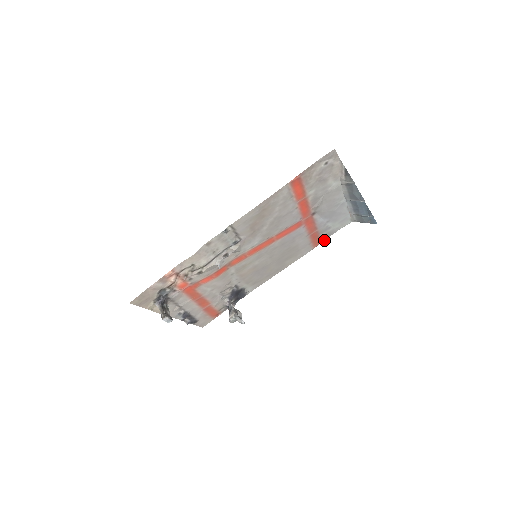
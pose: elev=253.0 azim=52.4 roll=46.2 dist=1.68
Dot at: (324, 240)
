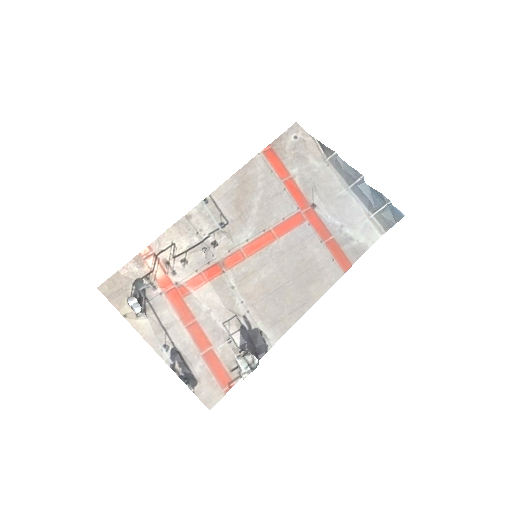
Dot at: occluded
